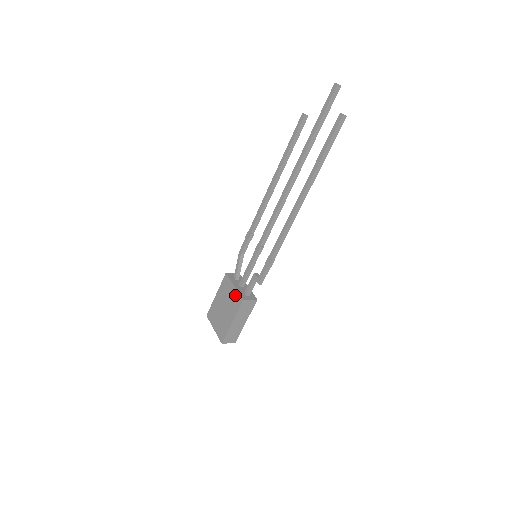
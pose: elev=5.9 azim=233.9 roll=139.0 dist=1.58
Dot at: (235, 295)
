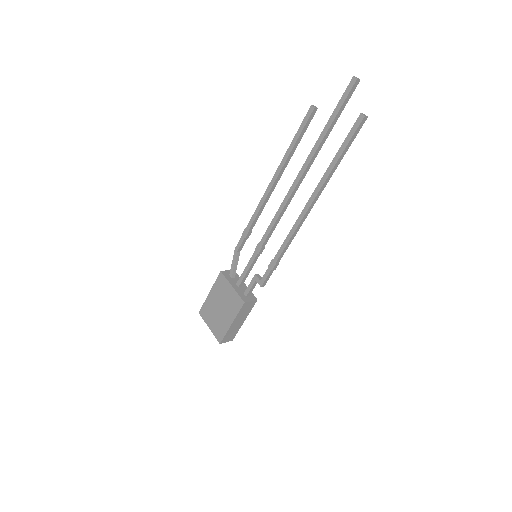
Dot at: (234, 296)
